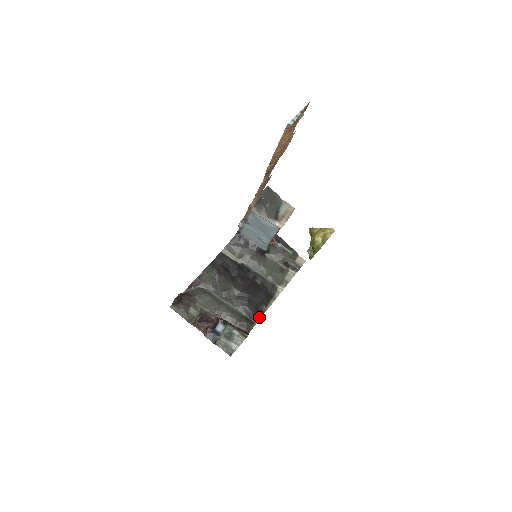
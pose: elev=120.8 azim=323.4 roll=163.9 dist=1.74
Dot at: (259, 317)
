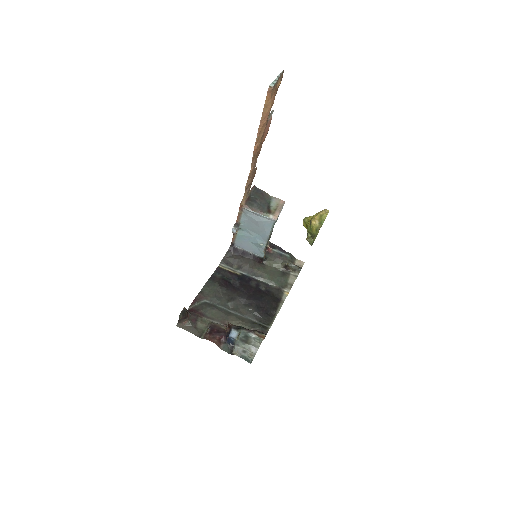
Dot at: (271, 322)
